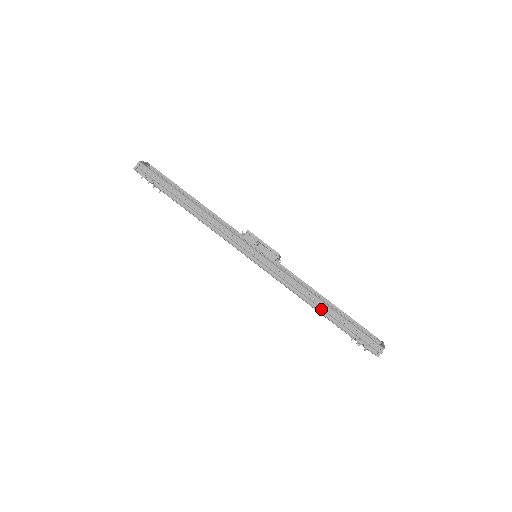
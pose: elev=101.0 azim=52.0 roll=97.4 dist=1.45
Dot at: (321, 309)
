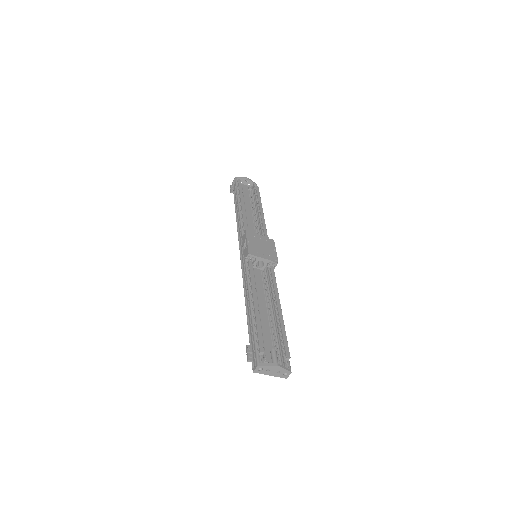
Dot at: (249, 310)
